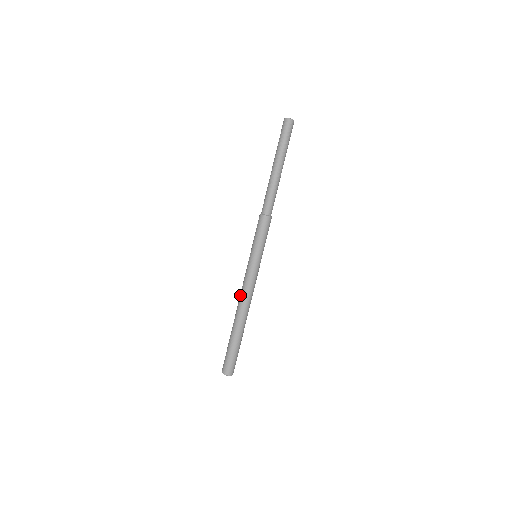
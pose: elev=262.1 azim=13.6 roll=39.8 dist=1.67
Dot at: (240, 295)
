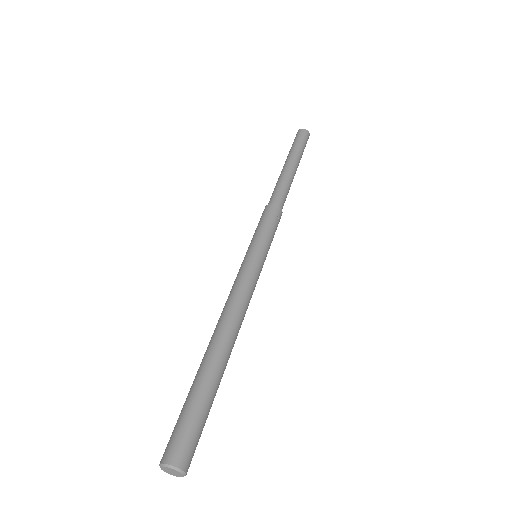
Dot at: (225, 305)
